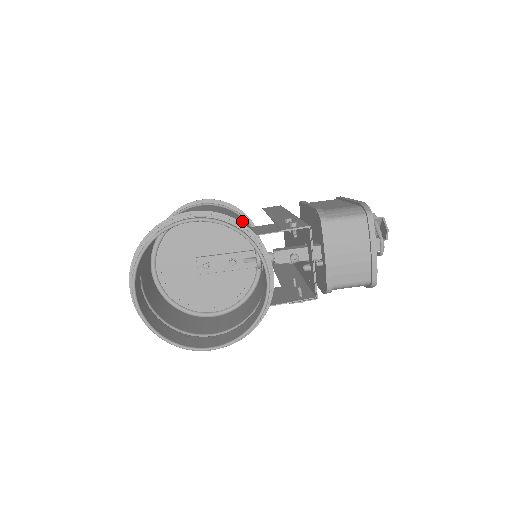
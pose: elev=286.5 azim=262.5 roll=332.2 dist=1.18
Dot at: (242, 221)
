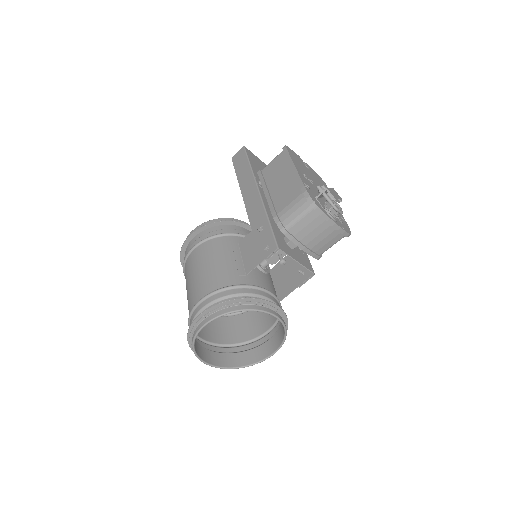
Dot at: (230, 255)
